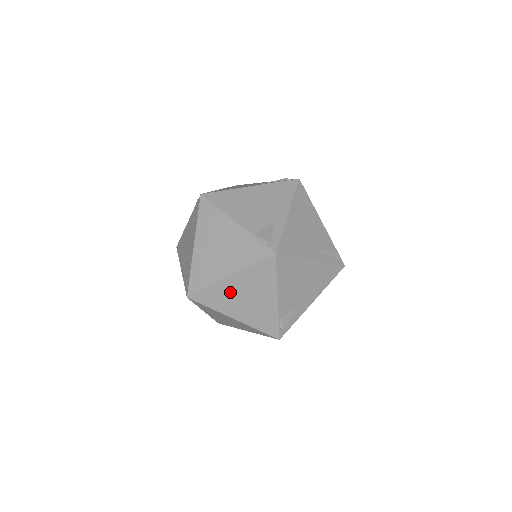
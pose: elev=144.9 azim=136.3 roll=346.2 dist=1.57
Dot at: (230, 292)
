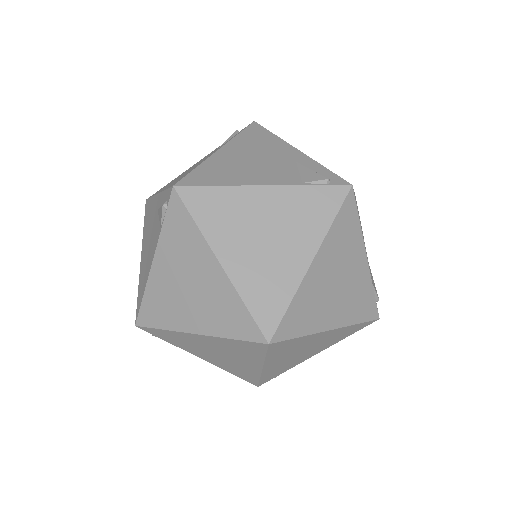
Dot at: (318, 288)
